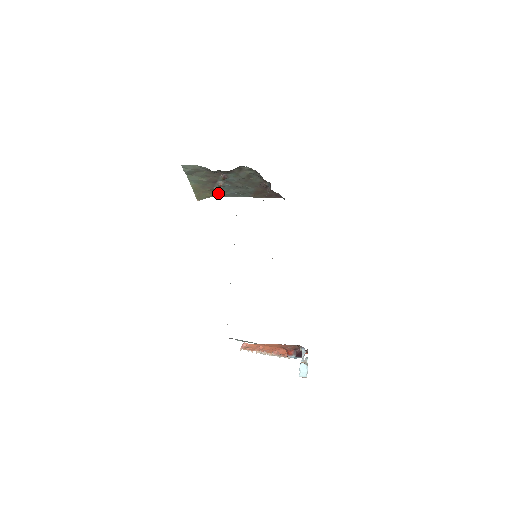
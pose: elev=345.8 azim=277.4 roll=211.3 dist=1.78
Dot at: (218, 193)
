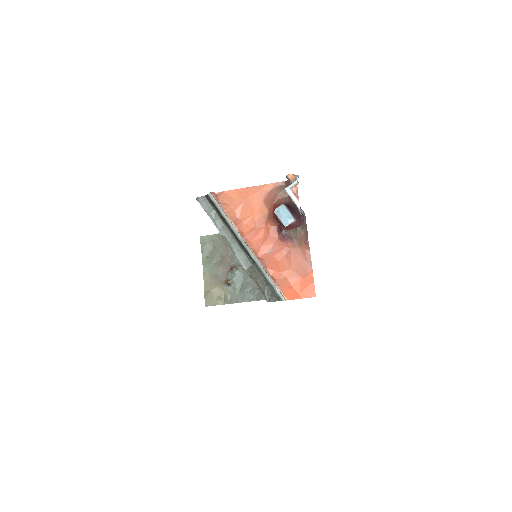
Dot at: (229, 296)
